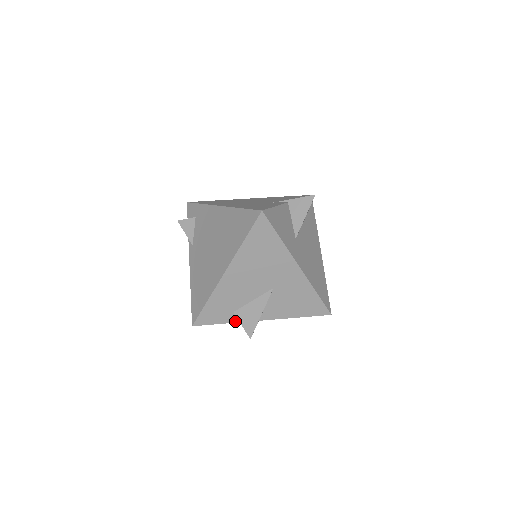
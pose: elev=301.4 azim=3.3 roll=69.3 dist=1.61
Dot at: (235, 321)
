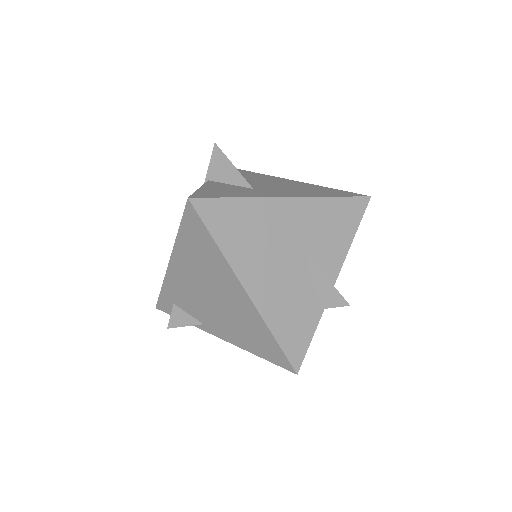
Dot at: (319, 317)
